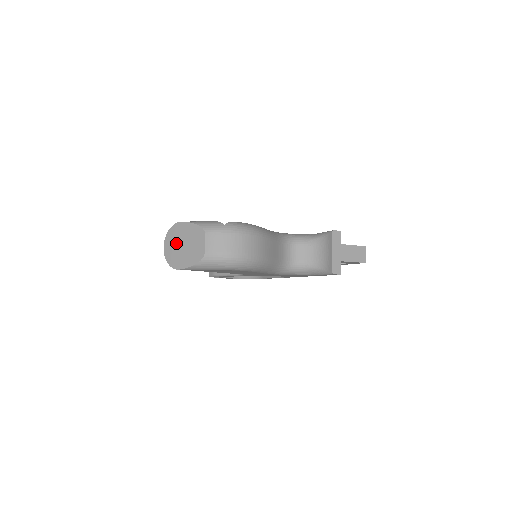
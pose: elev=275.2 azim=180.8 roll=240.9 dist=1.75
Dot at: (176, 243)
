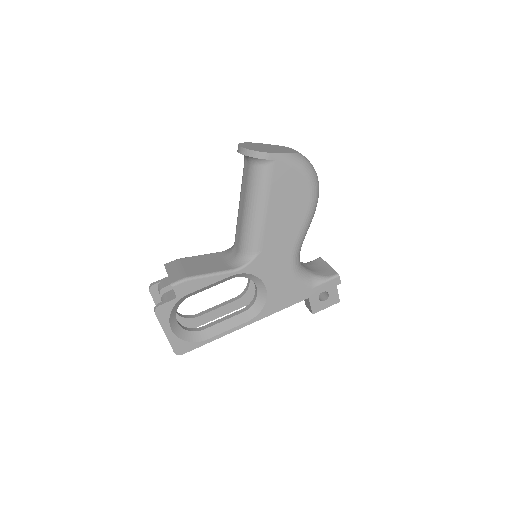
Dot at: (257, 146)
